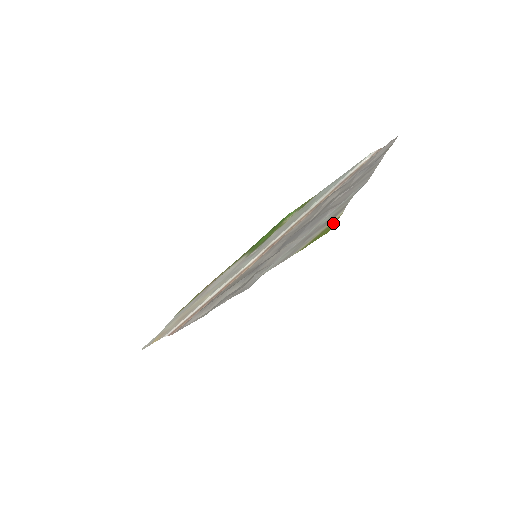
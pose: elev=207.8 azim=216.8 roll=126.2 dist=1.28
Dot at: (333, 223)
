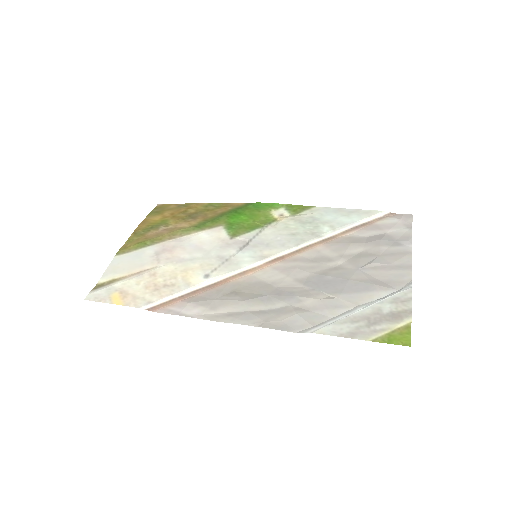
Dot at: (407, 331)
